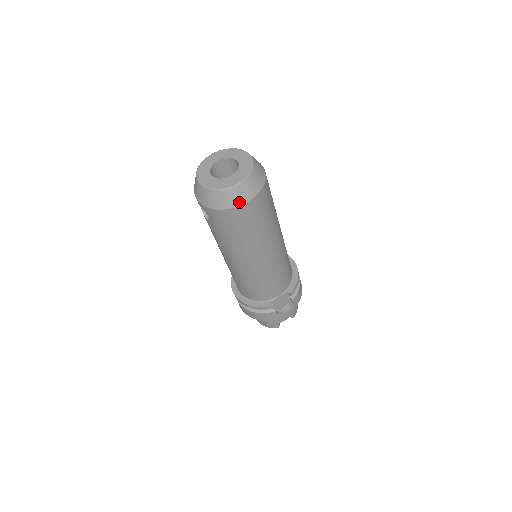
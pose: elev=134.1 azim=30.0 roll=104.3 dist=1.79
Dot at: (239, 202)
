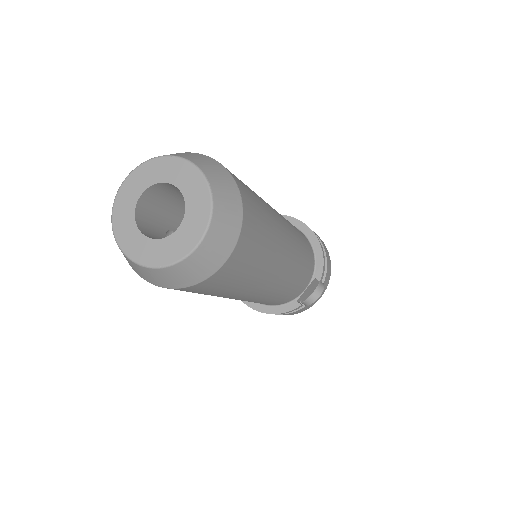
Dot at: (212, 268)
